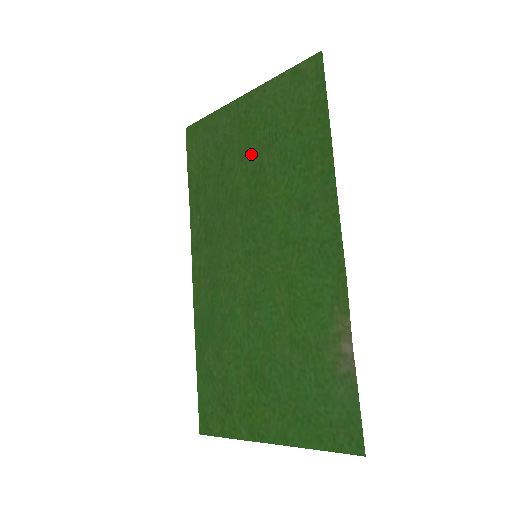
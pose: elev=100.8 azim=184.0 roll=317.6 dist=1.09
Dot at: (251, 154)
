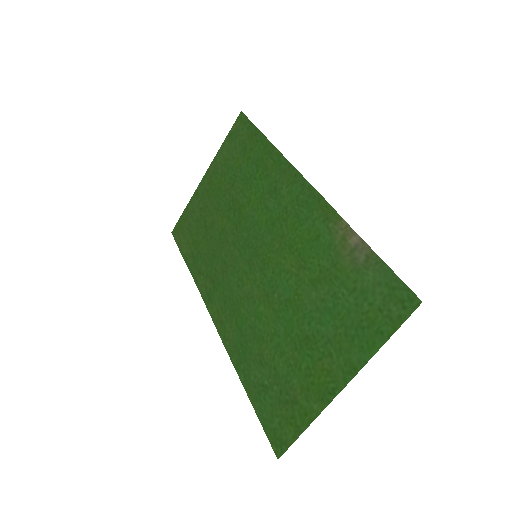
Dot at: (223, 201)
